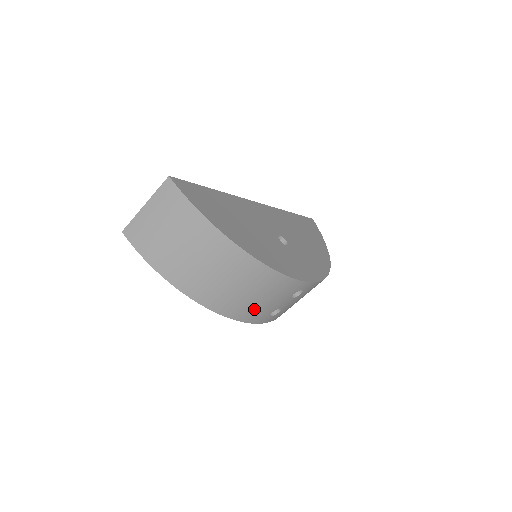
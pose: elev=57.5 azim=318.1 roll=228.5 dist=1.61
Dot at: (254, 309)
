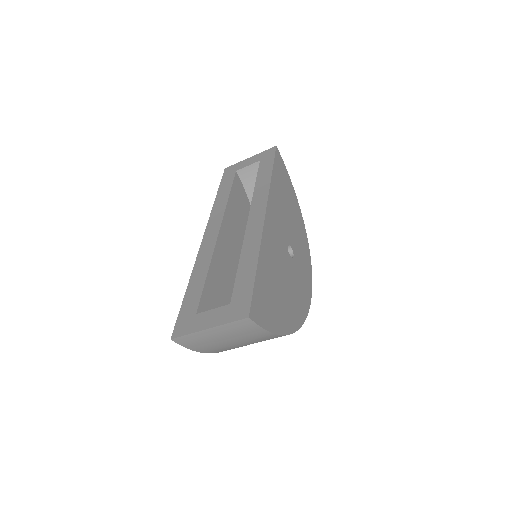
Dot at: occluded
